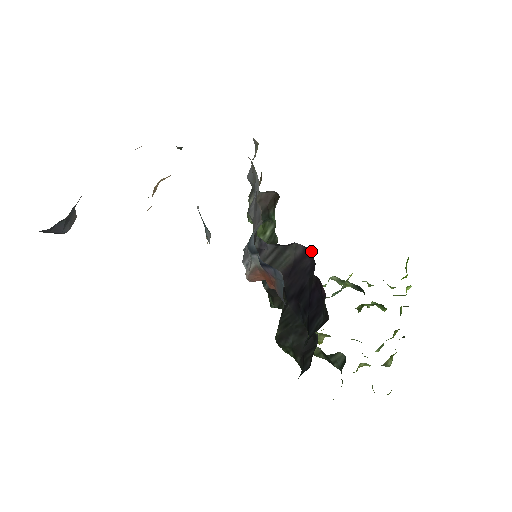
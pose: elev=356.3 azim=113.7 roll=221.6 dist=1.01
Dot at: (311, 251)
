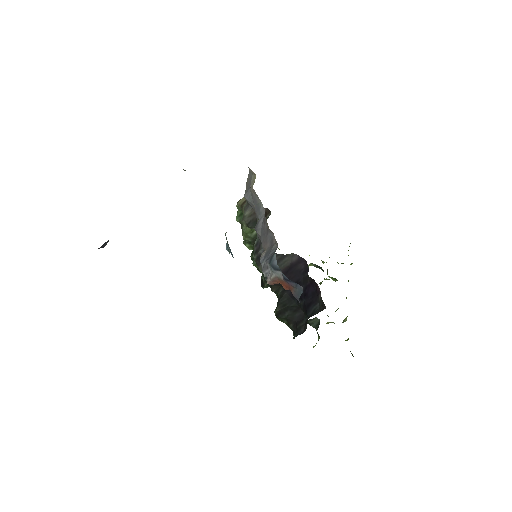
Dot at: (305, 260)
